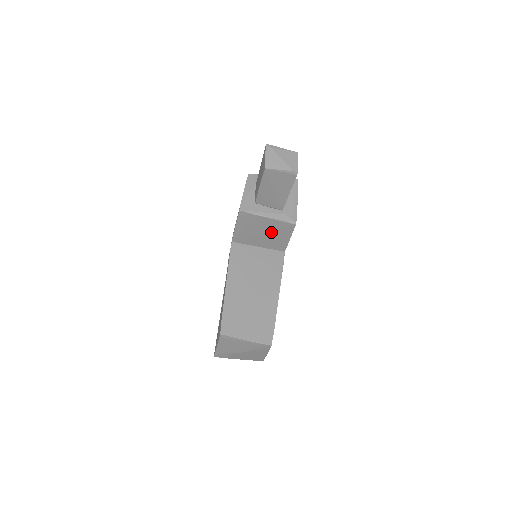
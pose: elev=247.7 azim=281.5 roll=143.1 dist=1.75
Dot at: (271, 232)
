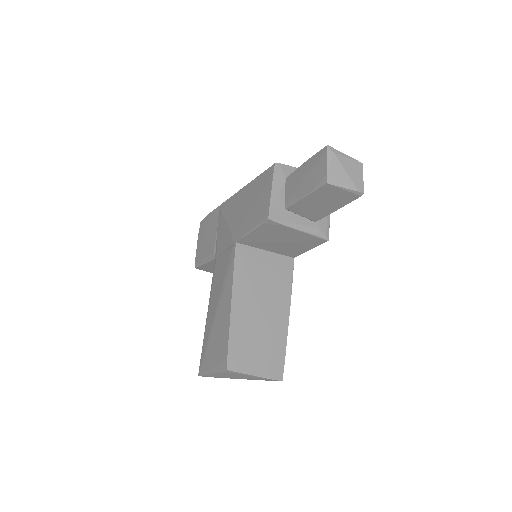
Dot at: (292, 242)
